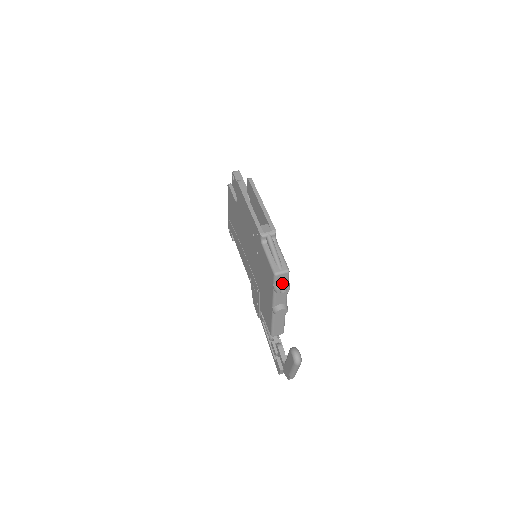
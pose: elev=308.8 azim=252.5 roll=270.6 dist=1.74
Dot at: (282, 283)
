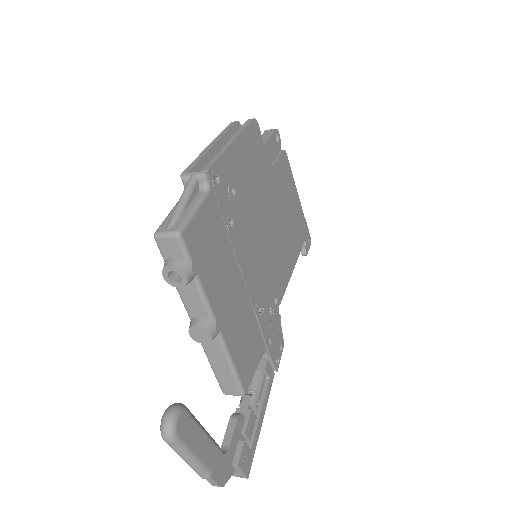
Dot at: (171, 259)
